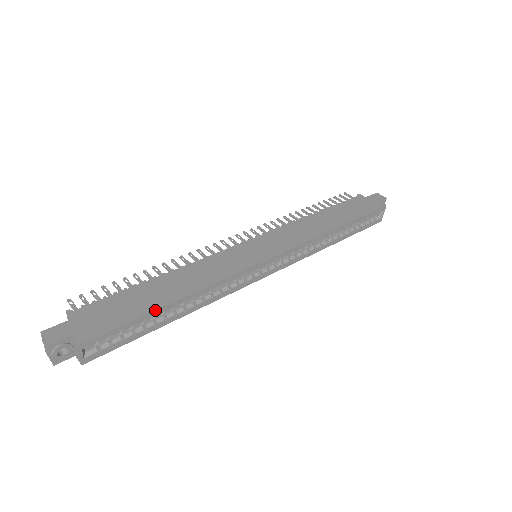
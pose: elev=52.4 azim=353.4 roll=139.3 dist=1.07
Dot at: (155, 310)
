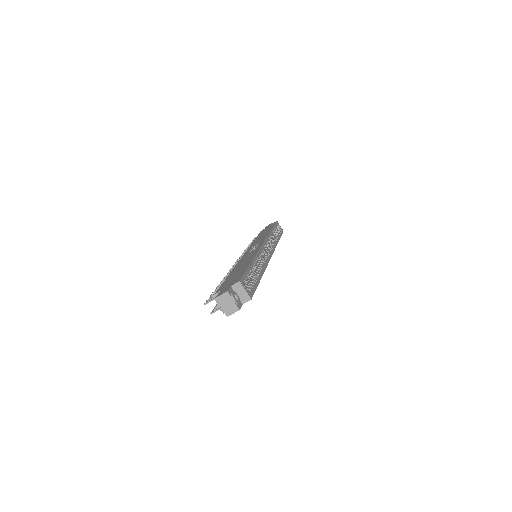
Dot at: (249, 266)
